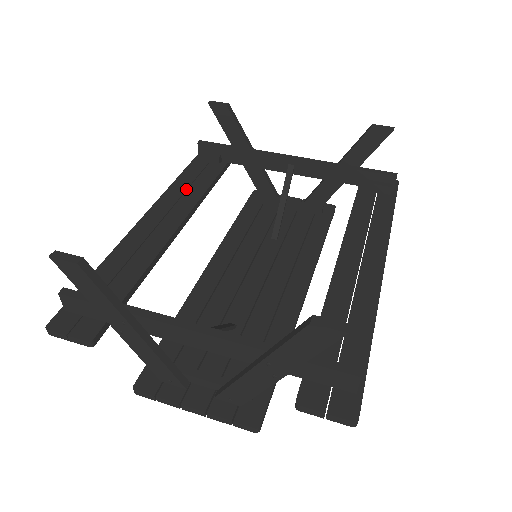
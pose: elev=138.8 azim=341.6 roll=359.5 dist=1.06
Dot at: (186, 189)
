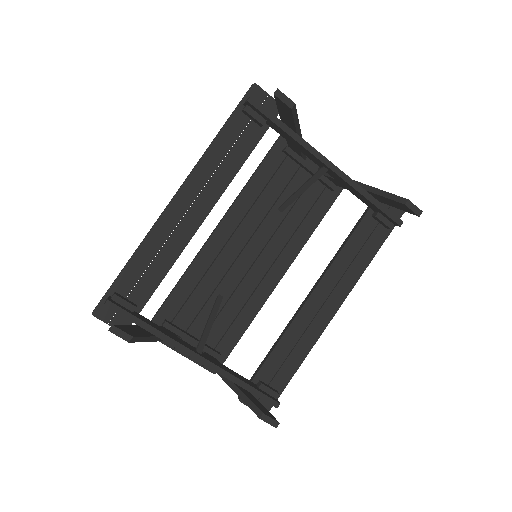
Dot at: (219, 165)
